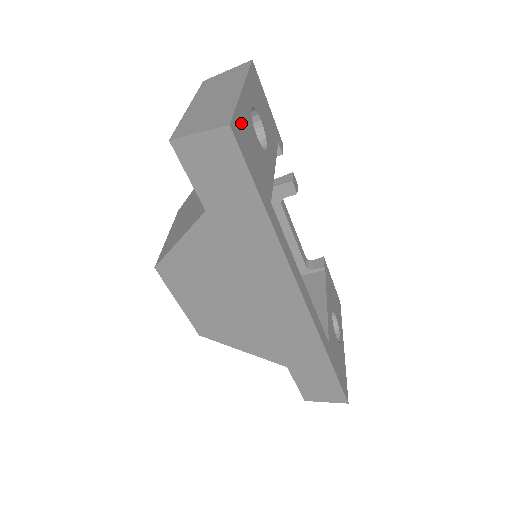
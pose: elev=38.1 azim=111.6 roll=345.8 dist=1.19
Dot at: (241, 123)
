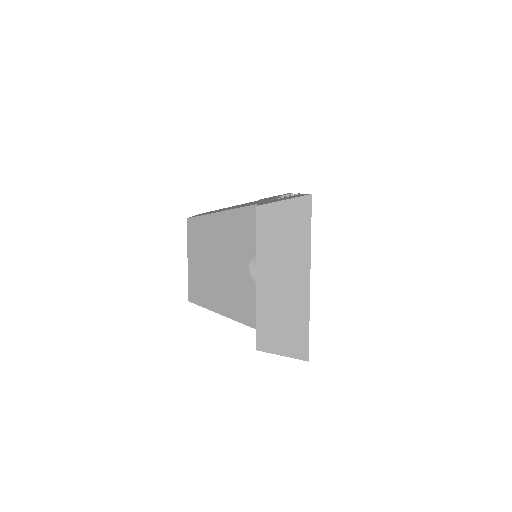
Dot at: occluded
